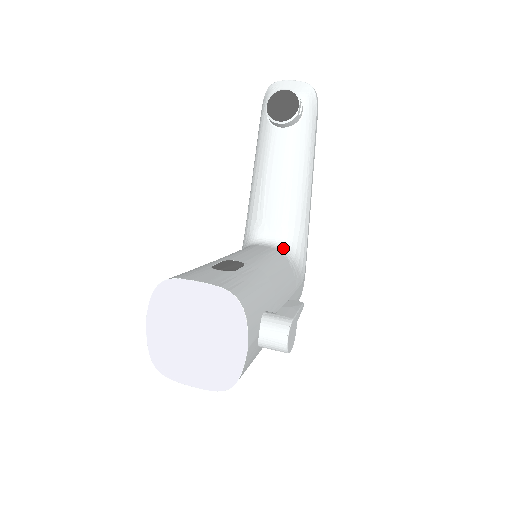
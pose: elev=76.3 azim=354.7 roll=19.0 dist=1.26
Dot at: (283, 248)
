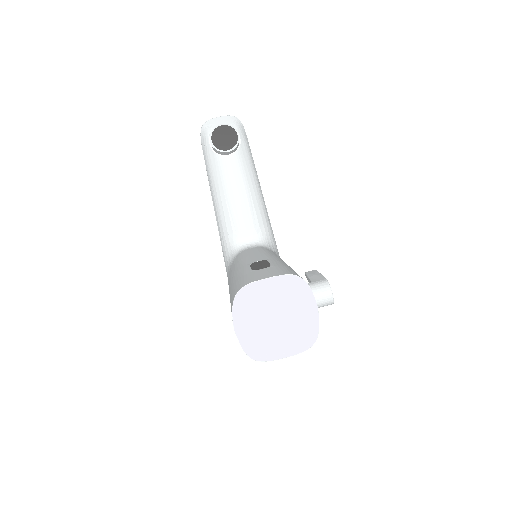
Dot at: (264, 244)
